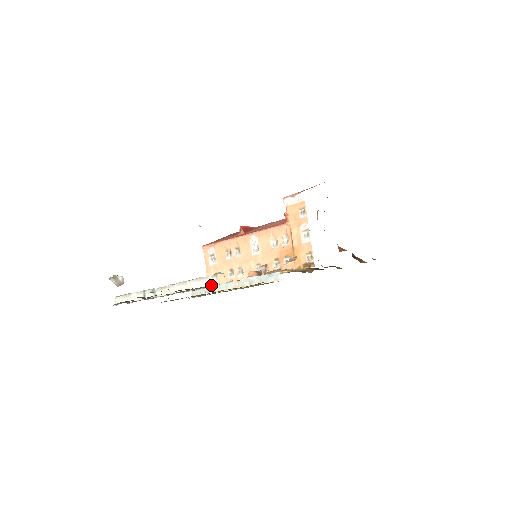
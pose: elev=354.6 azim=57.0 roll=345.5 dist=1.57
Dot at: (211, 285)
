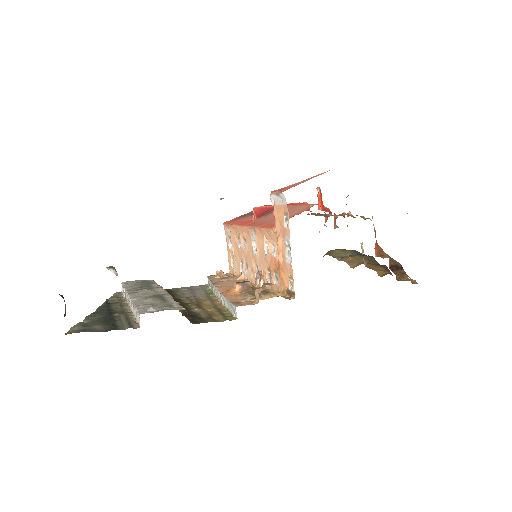
Dot at: (138, 324)
